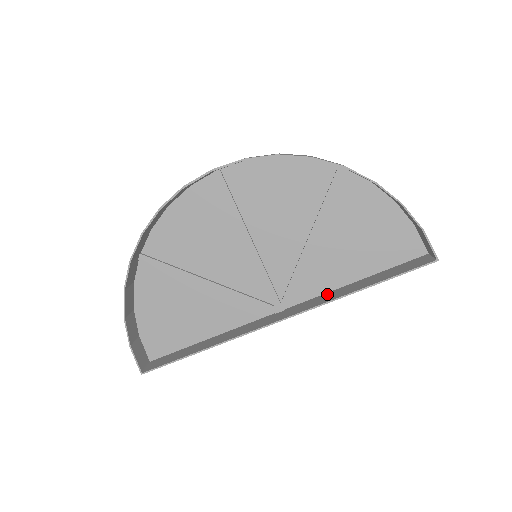
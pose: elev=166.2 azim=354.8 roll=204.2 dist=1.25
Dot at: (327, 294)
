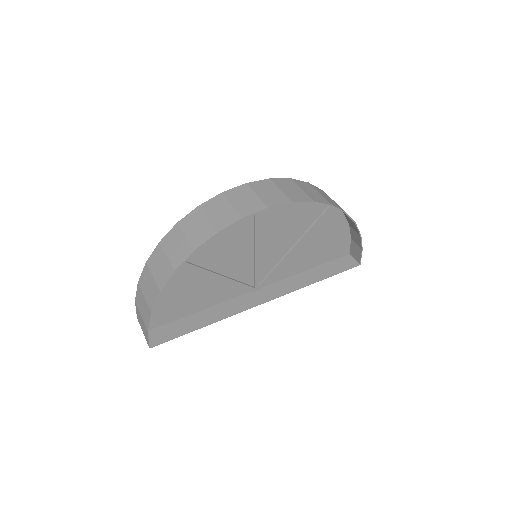
Dot at: (290, 279)
